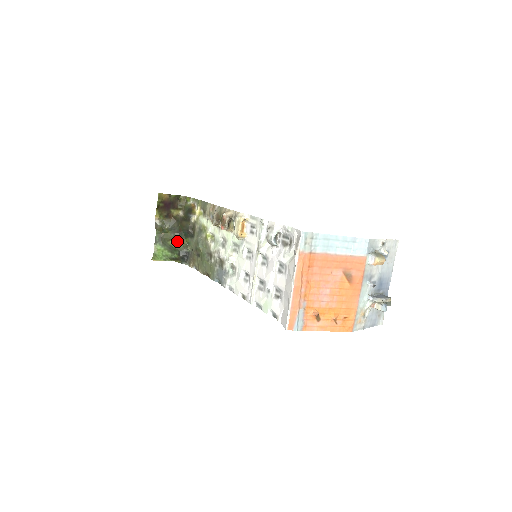
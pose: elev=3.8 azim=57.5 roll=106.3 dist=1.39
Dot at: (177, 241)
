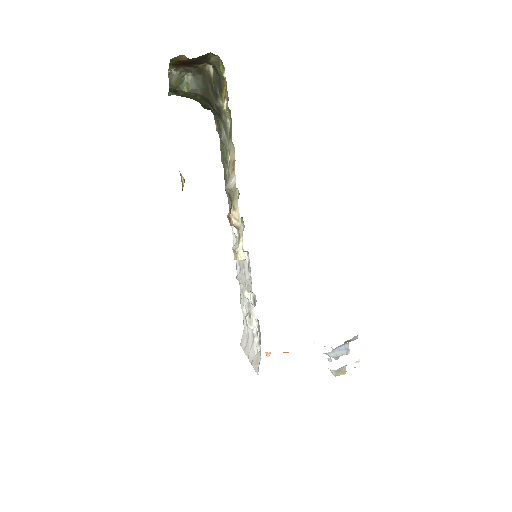
Dot at: (200, 100)
